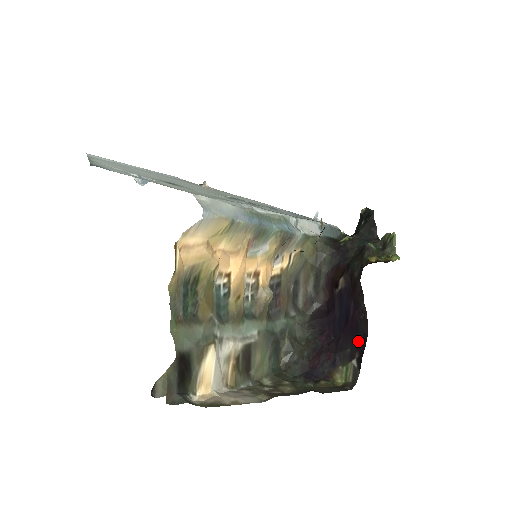
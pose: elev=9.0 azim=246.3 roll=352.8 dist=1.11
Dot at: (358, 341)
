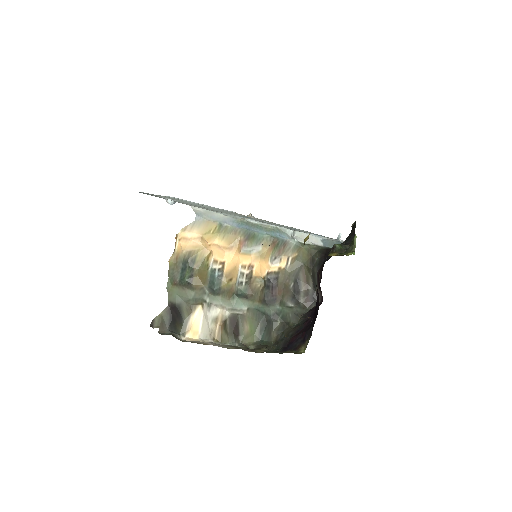
Dot at: (315, 318)
